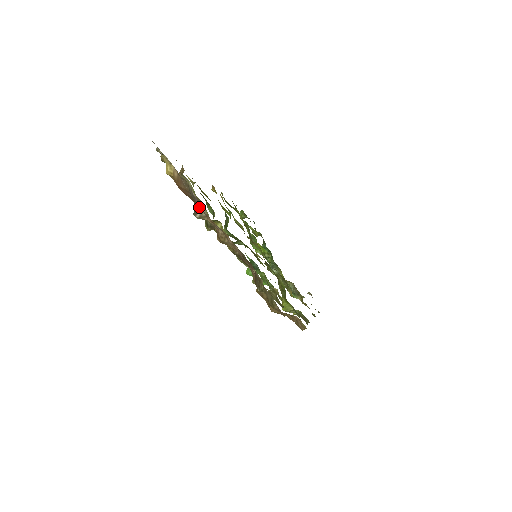
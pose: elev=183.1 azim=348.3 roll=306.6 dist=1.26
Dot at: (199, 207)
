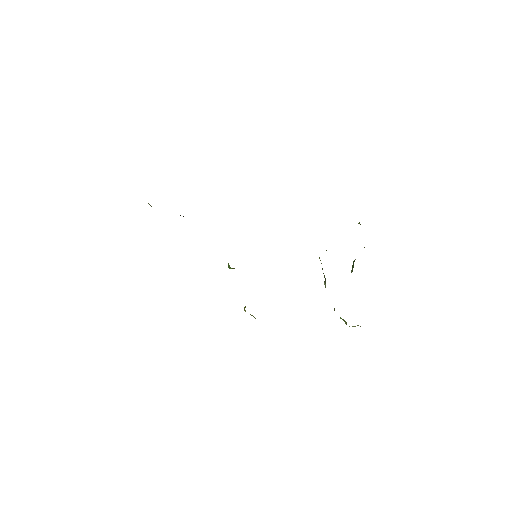
Dot at: occluded
